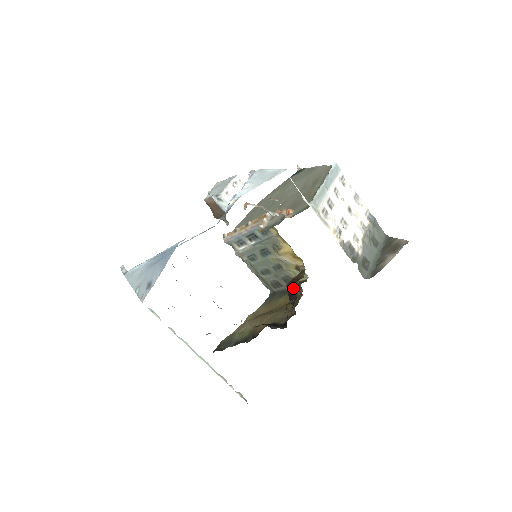
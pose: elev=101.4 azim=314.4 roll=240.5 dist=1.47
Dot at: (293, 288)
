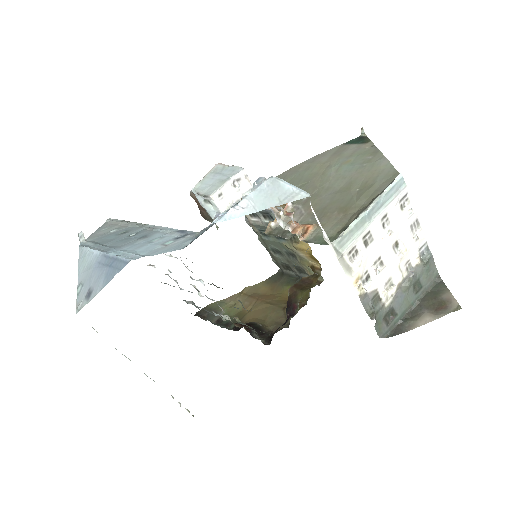
Dot at: (295, 298)
